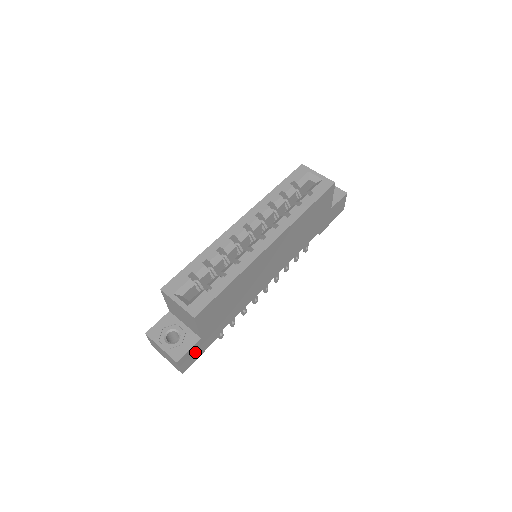
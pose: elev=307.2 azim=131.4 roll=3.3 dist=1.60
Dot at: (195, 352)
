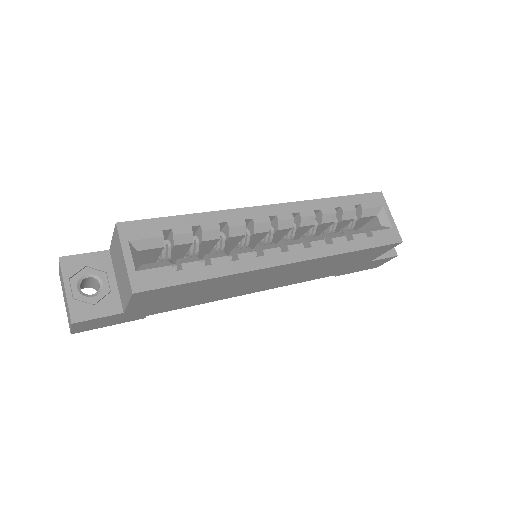
Dot at: (105, 321)
